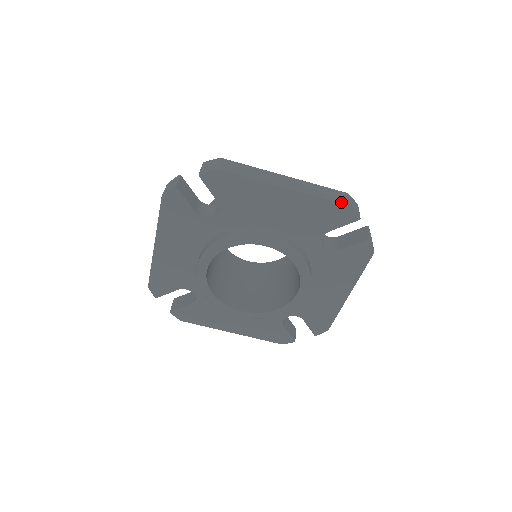
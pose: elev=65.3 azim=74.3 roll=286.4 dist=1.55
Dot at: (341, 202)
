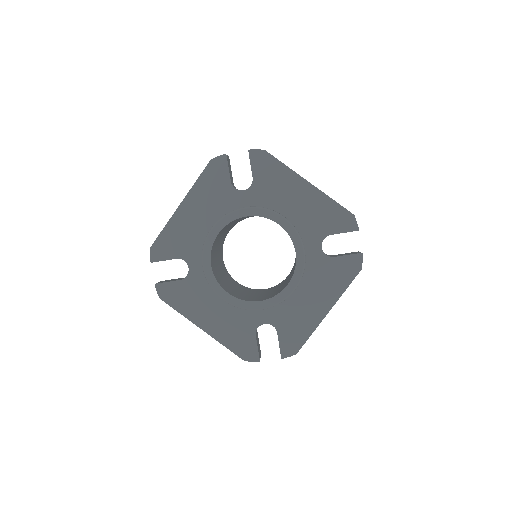
Dot at: occluded
